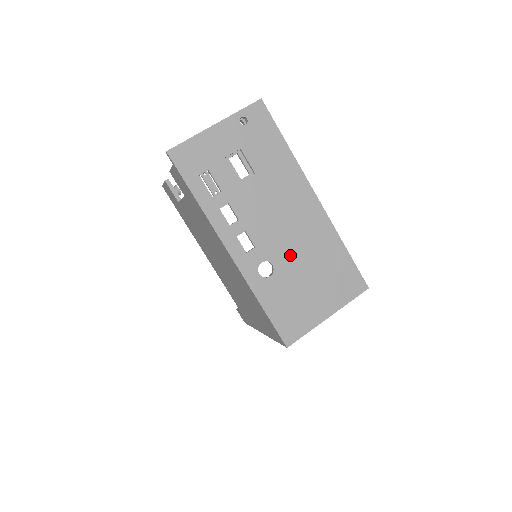
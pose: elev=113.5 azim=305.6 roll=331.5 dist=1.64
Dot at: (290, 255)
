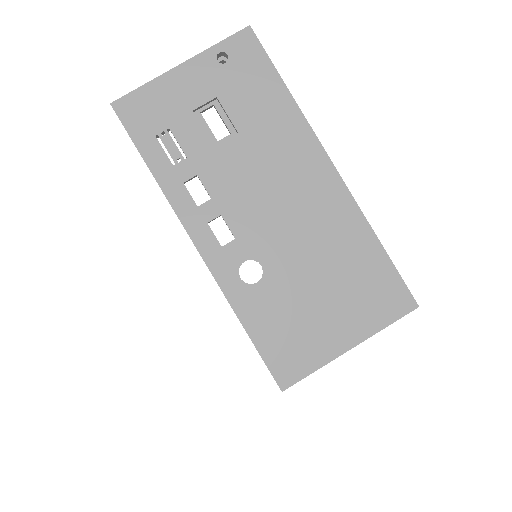
Dot at: (289, 252)
